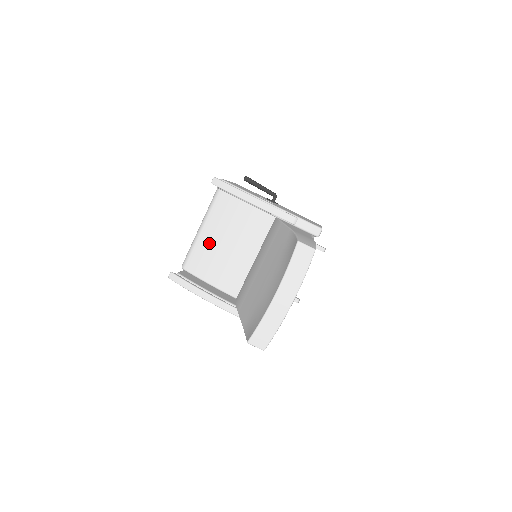
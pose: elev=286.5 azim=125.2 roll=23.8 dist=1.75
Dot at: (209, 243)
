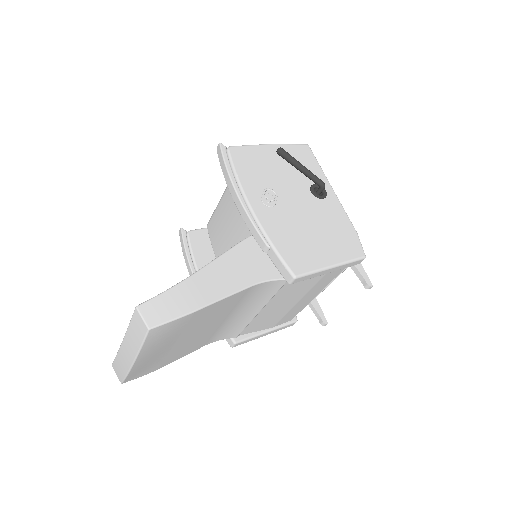
Dot at: (224, 214)
